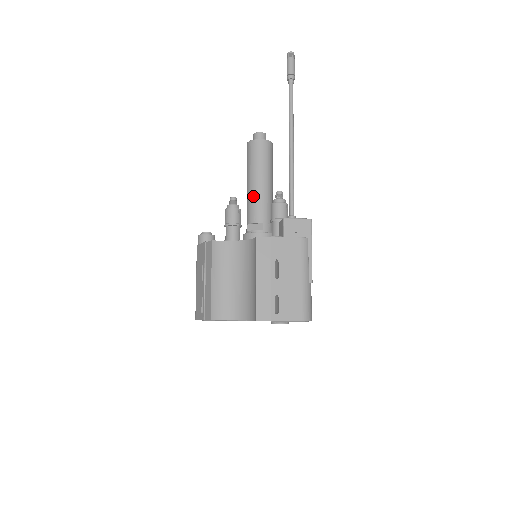
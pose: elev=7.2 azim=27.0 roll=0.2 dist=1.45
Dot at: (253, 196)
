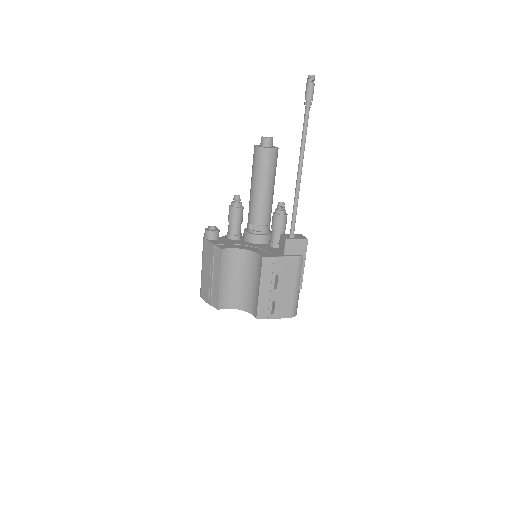
Dot at: (257, 201)
